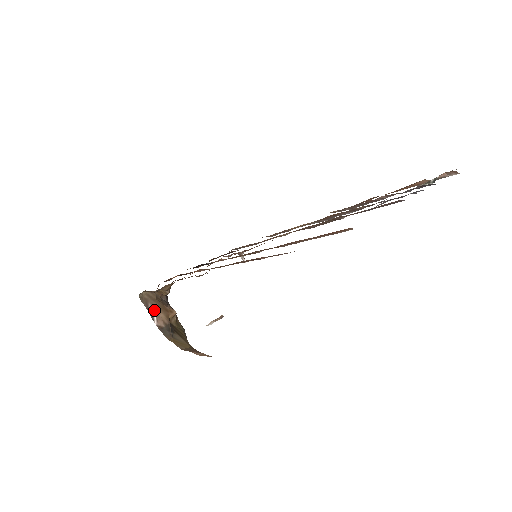
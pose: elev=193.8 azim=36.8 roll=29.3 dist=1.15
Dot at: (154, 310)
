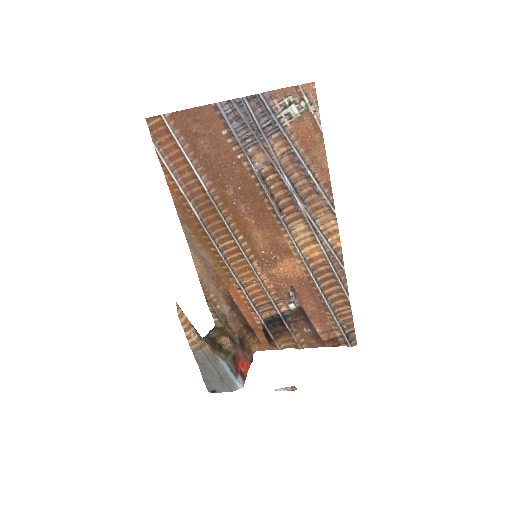
Dot at: (214, 331)
